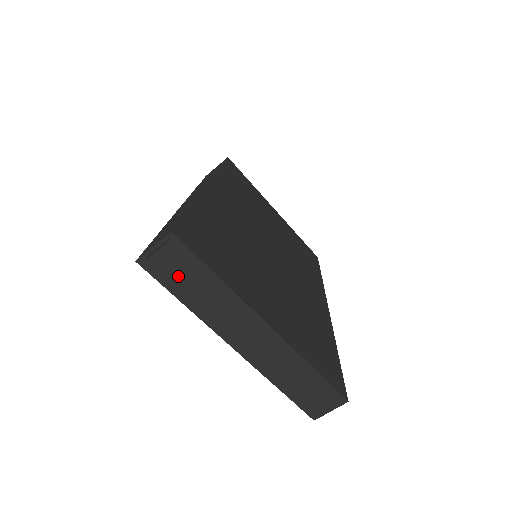
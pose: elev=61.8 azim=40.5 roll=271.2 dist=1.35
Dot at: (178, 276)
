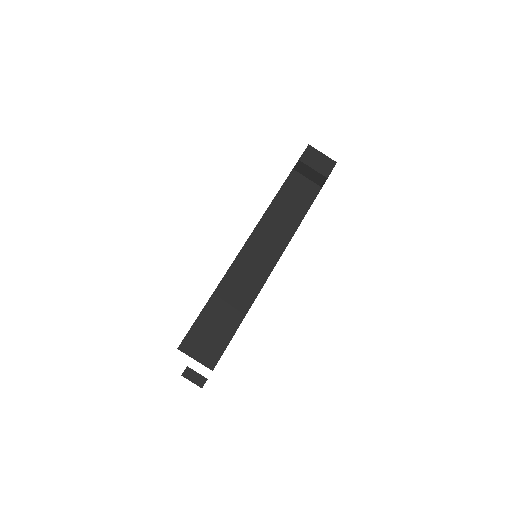
Dot at: occluded
